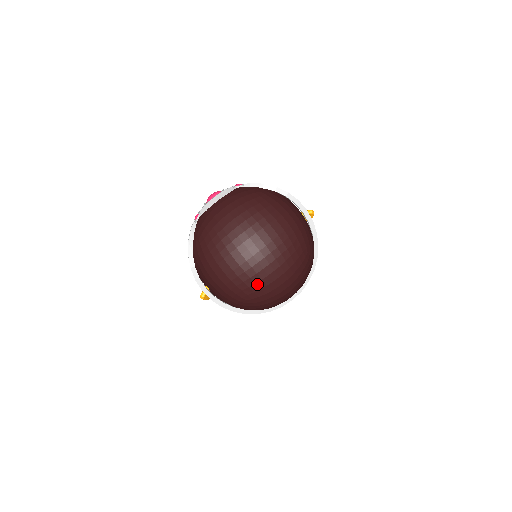
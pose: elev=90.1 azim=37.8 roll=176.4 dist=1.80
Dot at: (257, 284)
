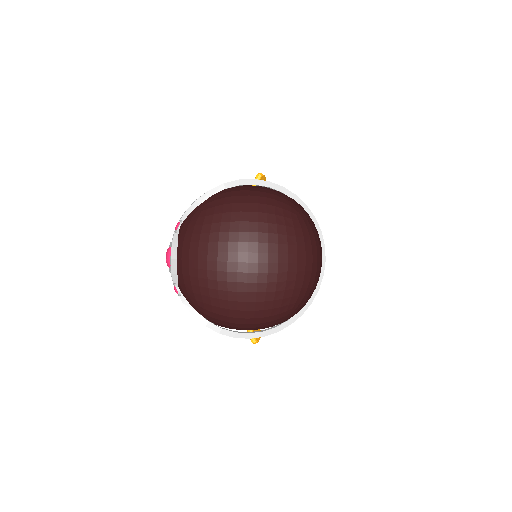
Dot at: (286, 289)
